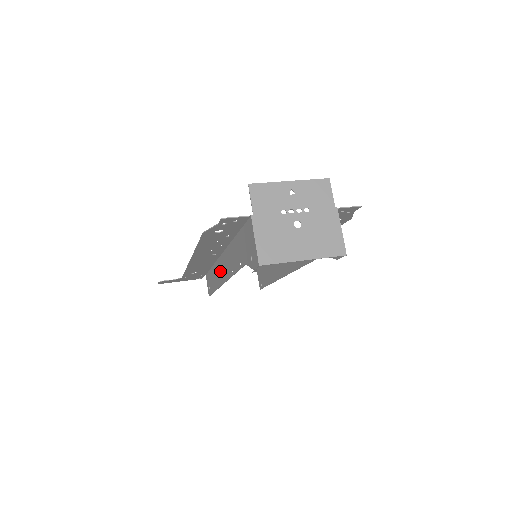
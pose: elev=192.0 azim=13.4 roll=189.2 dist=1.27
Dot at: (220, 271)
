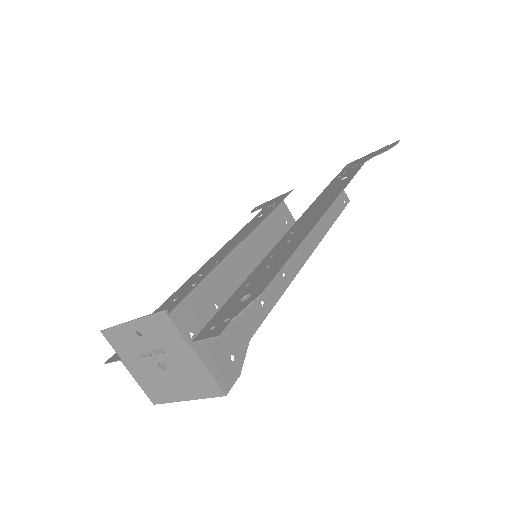
Dot at: (243, 260)
